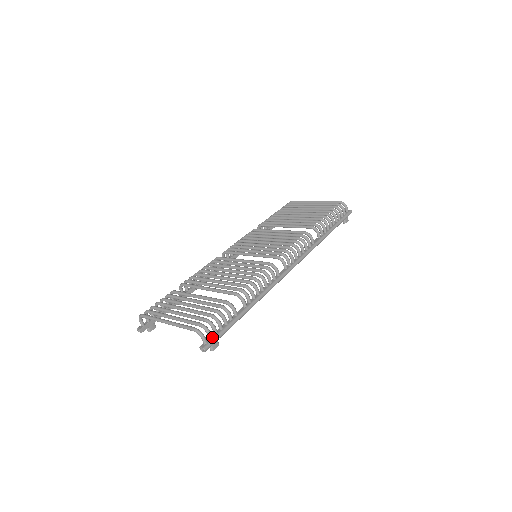
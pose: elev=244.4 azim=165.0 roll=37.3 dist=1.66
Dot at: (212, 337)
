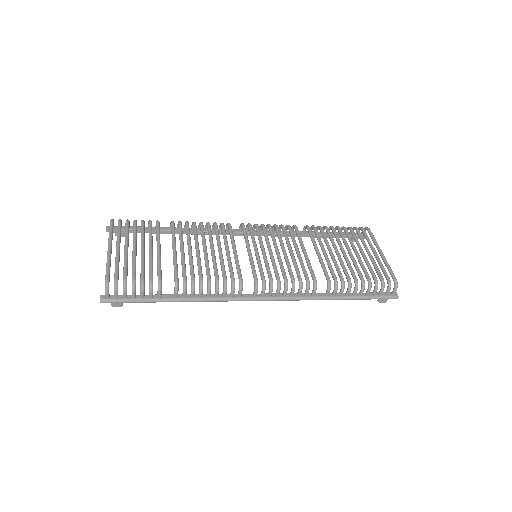
Dot at: (117, 297)
